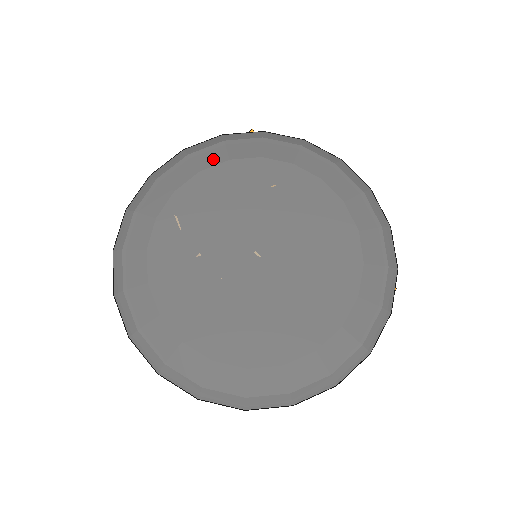
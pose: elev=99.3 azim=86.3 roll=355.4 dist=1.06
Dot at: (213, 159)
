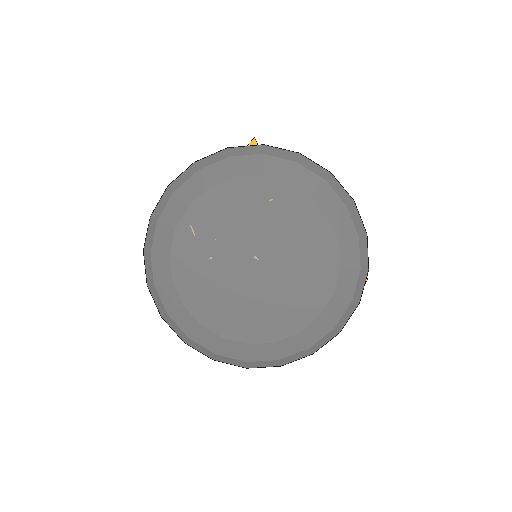
Dot at: (220, 176)
